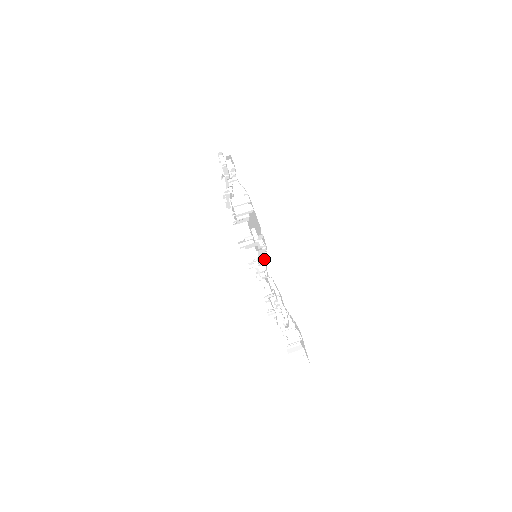
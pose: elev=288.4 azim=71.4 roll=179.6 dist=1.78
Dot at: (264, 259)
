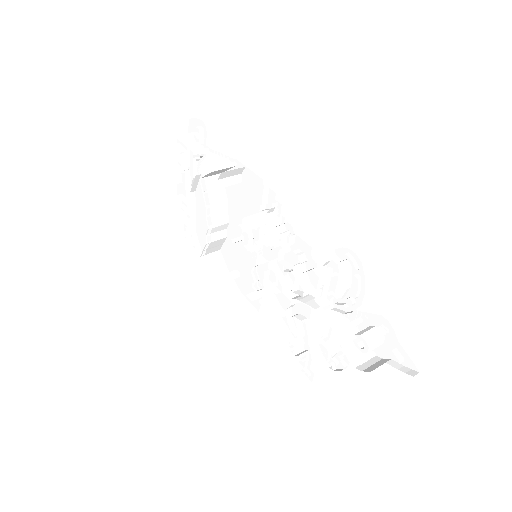
Dot at: occluded
